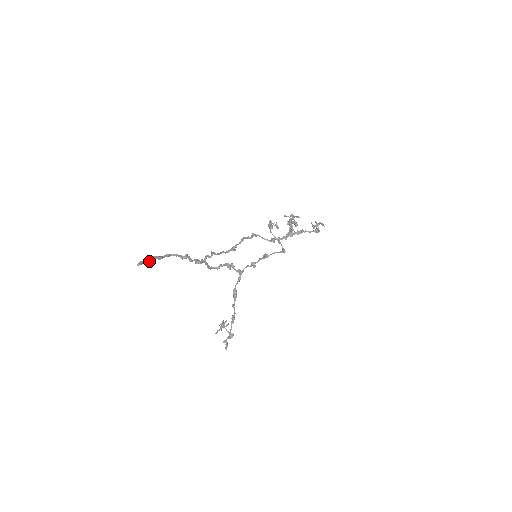
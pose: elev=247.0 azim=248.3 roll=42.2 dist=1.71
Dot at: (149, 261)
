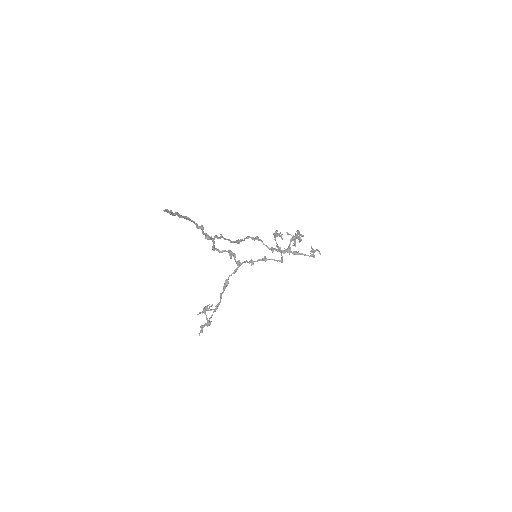
Dot at: (172, 214)
